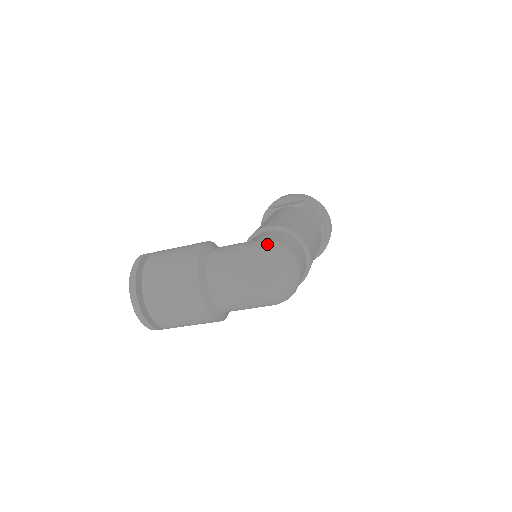
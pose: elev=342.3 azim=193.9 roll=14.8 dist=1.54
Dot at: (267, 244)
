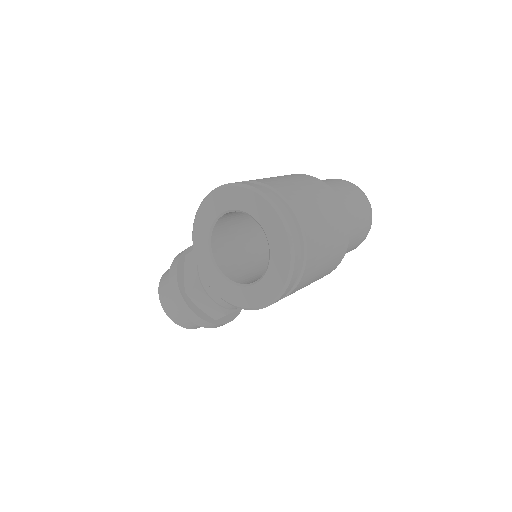
Dot at: occluded
